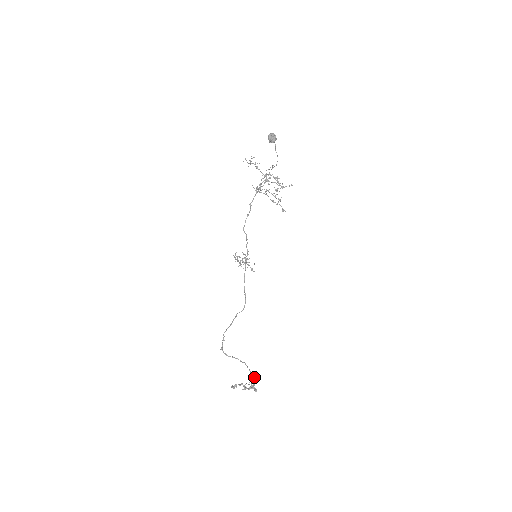
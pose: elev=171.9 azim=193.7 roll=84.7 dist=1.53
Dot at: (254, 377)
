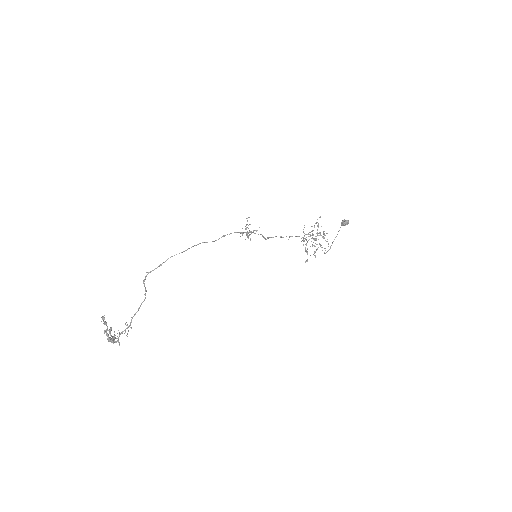
Dot at: occluded
